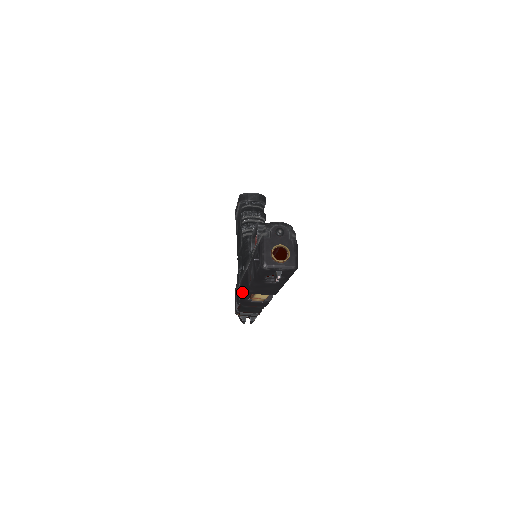
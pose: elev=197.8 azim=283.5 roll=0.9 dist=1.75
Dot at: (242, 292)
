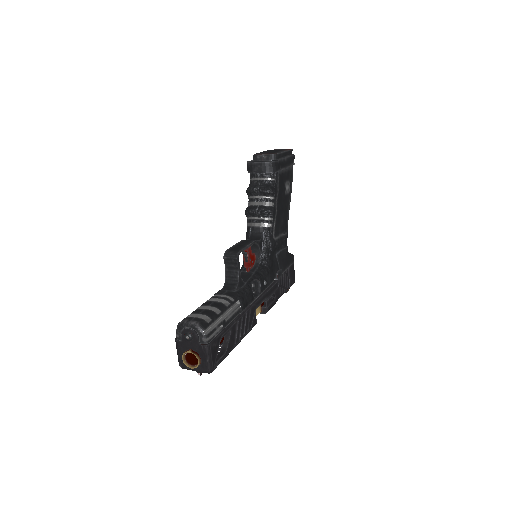
Dot at: occluded
